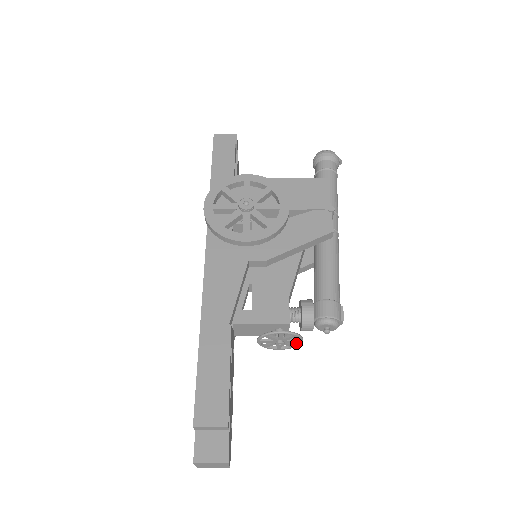
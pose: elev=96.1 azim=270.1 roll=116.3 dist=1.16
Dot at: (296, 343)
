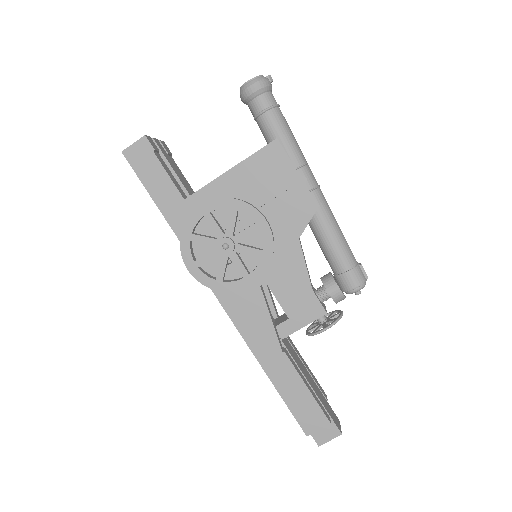
Dot at: (336, 312)
